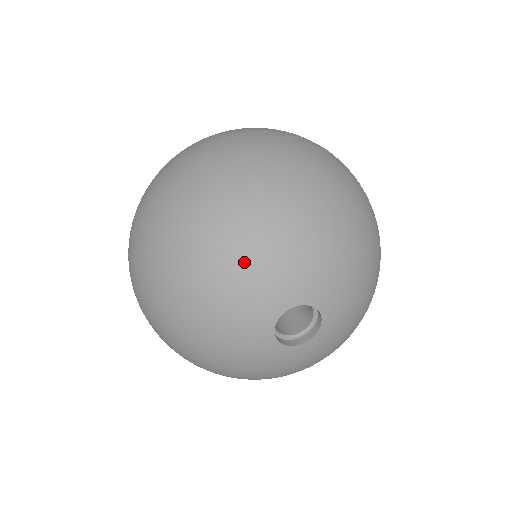
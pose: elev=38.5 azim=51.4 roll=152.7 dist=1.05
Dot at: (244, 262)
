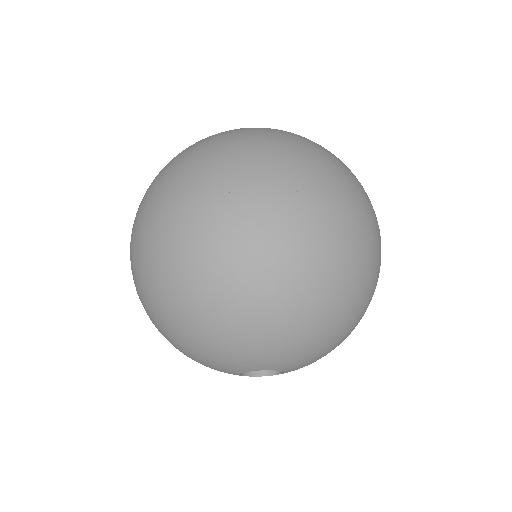
Dot at: (283, 338)
